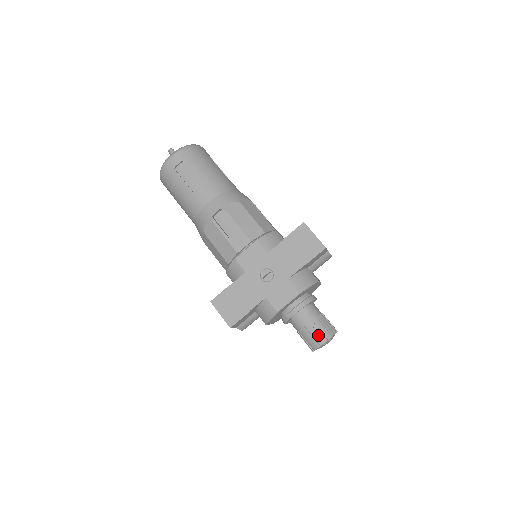
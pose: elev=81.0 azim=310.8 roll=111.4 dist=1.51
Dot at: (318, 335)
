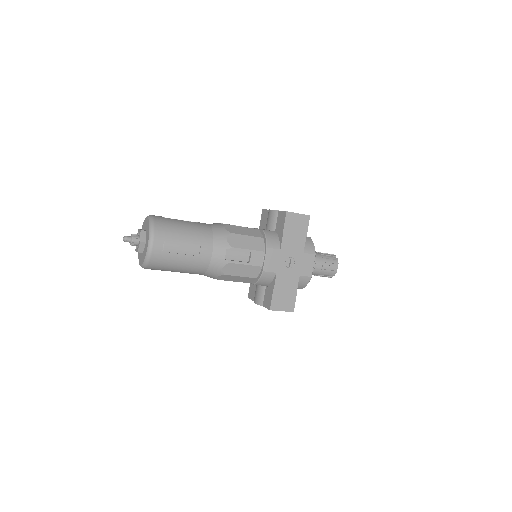
Dot at: (332, 267)
